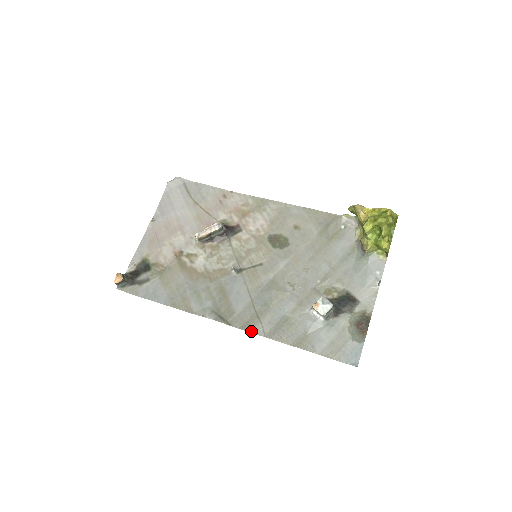
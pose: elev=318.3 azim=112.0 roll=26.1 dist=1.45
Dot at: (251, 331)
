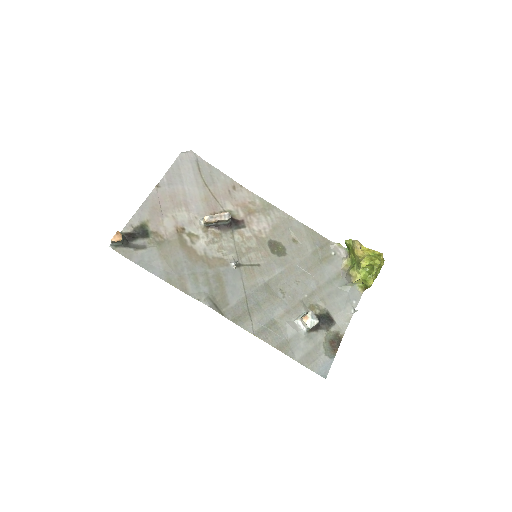
Dot at: (241, 326)
